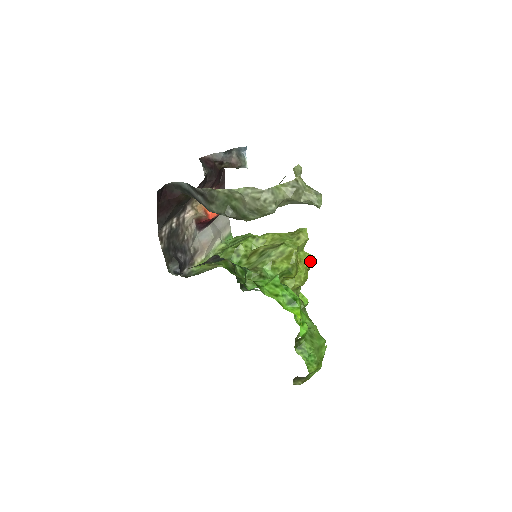
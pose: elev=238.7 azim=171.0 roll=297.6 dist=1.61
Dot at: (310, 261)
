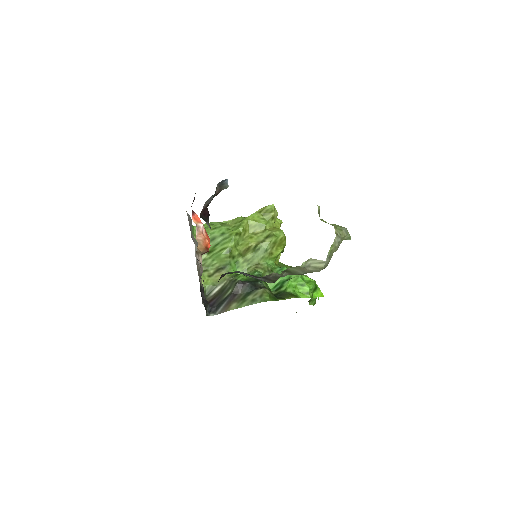
Dot at: (280, 226)
